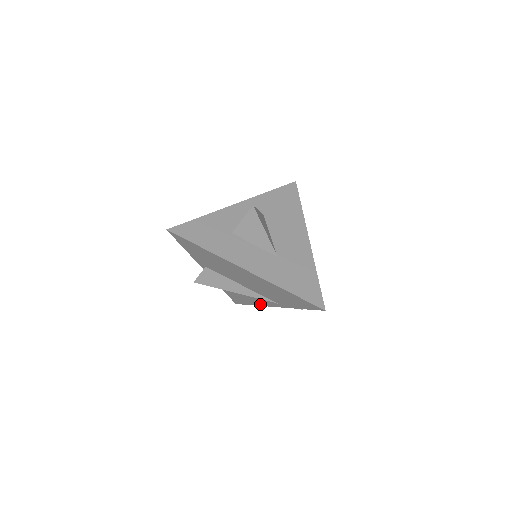
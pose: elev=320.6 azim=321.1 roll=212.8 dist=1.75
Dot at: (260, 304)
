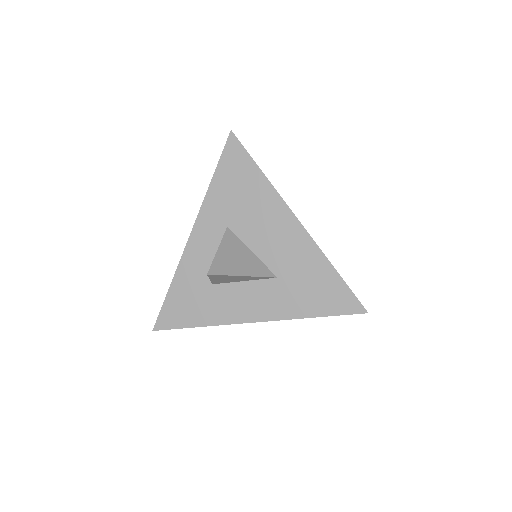
Dot at: occluded
